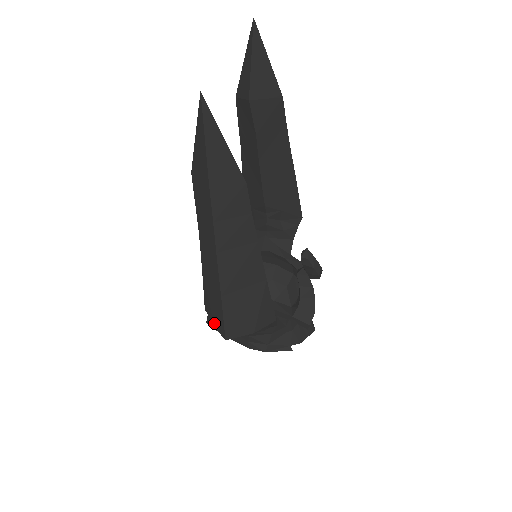
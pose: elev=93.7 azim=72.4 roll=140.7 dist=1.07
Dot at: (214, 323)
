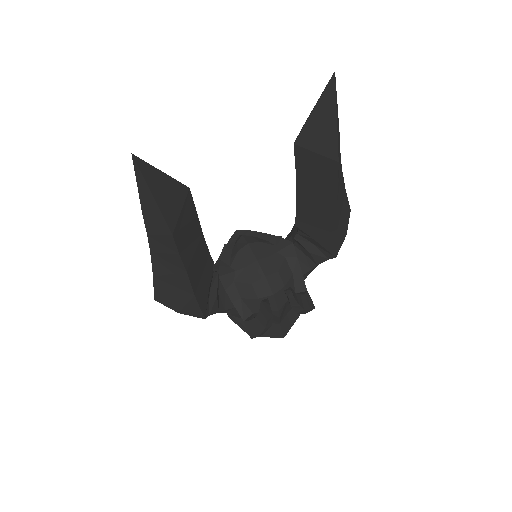
Dot at: occluded
